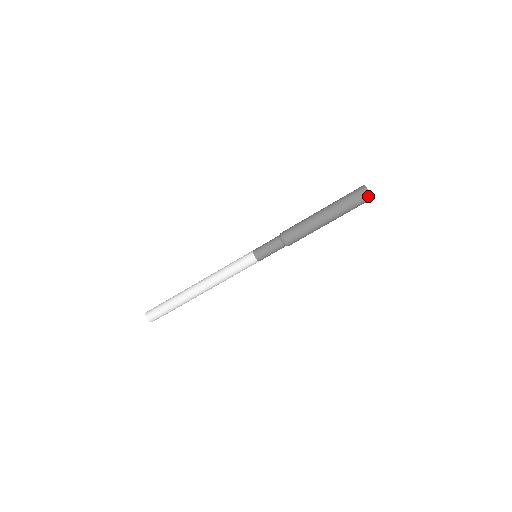
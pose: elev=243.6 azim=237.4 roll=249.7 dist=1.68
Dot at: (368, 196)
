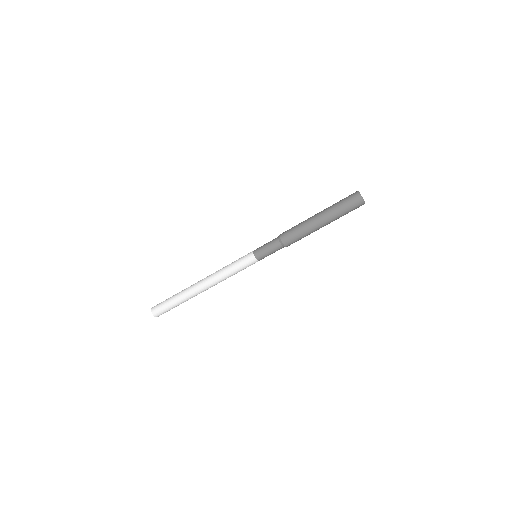
Dot at: (359, 197)
